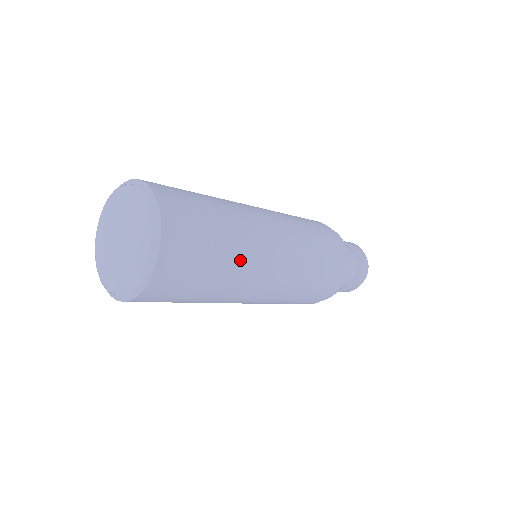
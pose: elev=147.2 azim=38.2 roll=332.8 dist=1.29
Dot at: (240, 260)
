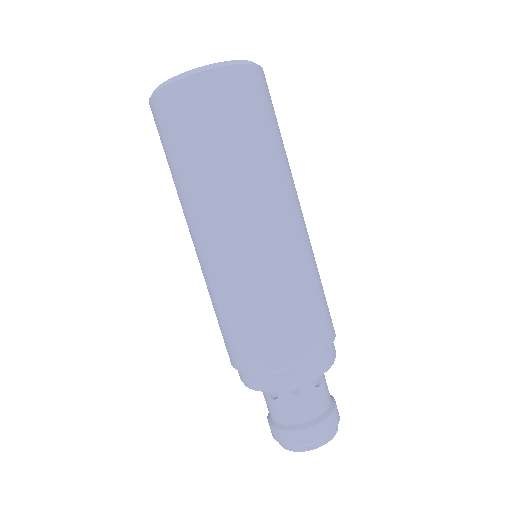
Dot at: (284, 166)
